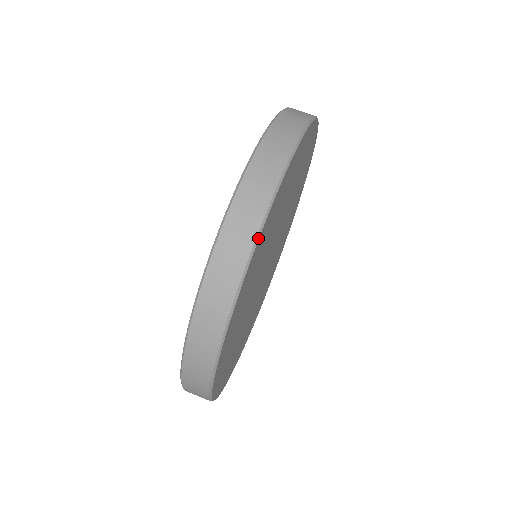
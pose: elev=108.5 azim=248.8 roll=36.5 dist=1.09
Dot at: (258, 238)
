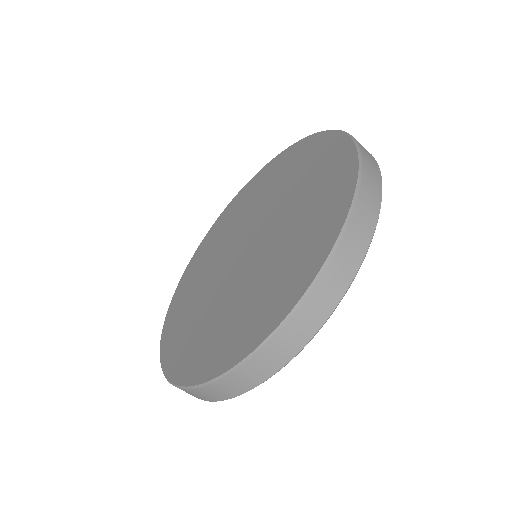
Dot at: (303, 348)
